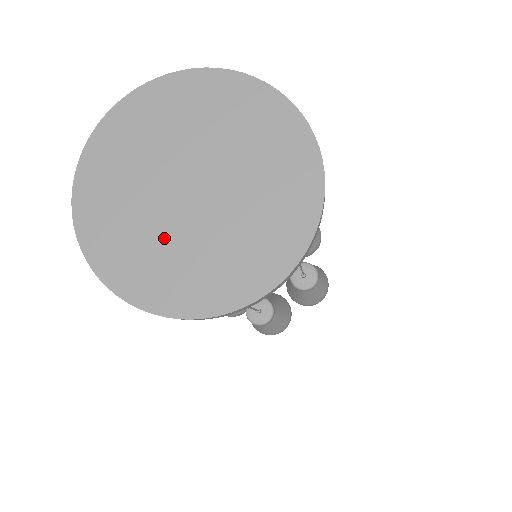
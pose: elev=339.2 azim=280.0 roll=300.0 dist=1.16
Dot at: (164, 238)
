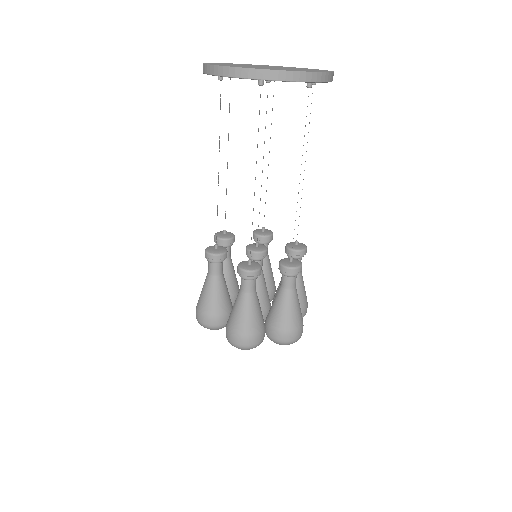
Dot at: (275, 68)
